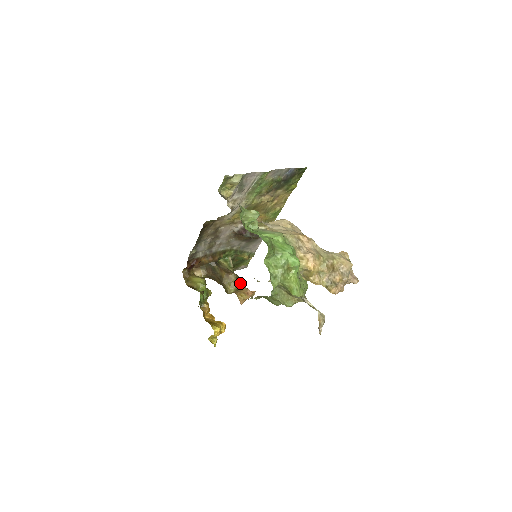
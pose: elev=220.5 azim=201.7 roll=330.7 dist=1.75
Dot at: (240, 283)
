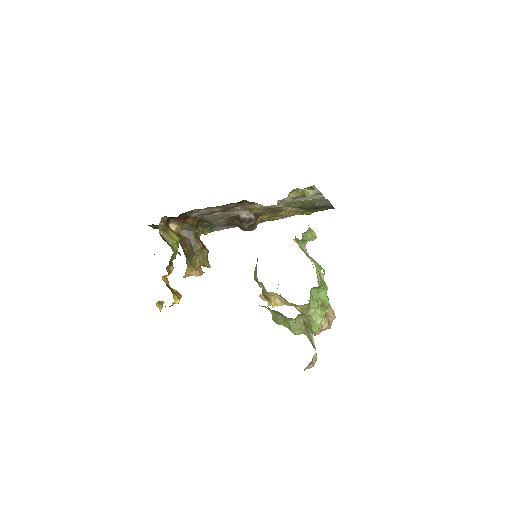
Dot at: (208, 262)
